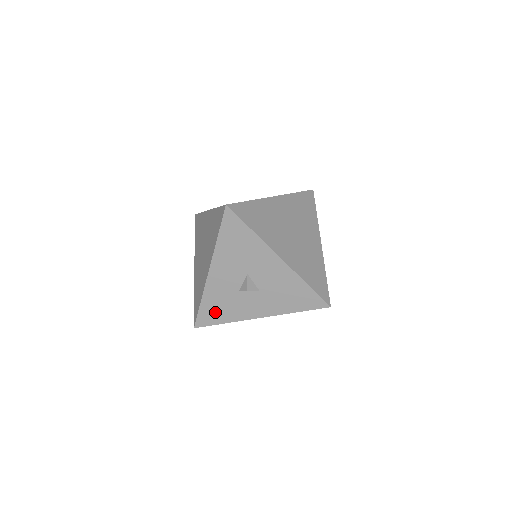
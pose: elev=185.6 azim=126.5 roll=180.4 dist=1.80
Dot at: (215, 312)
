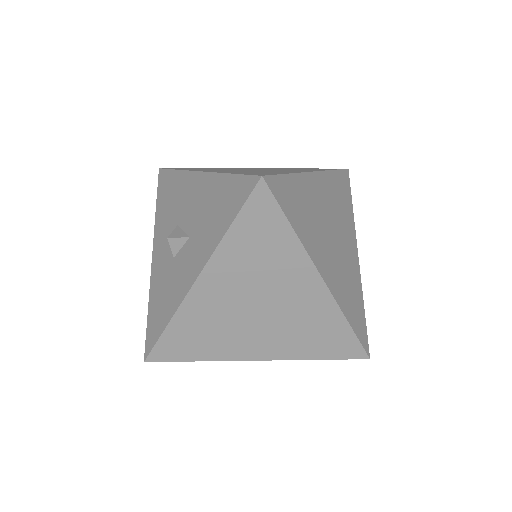
Dot at: (159, 314)
